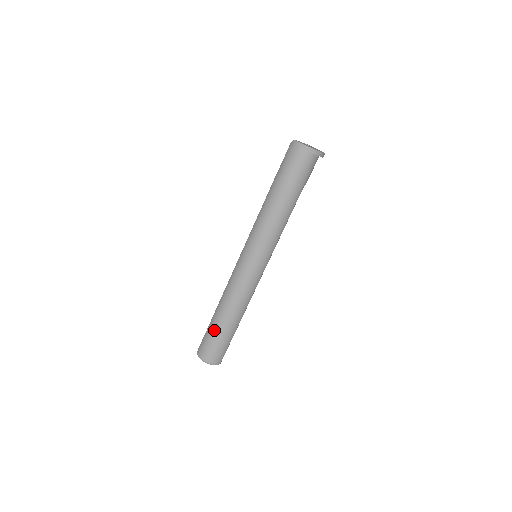
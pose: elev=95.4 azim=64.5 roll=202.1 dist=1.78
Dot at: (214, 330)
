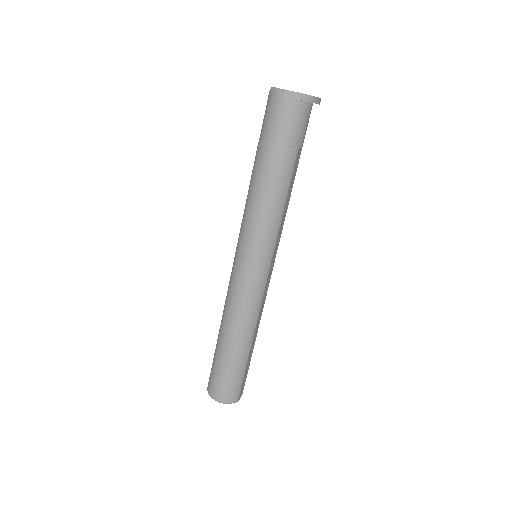
Dot at: (220, 359)
